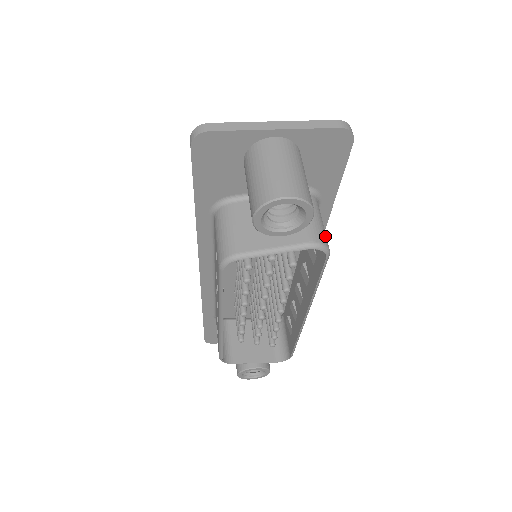
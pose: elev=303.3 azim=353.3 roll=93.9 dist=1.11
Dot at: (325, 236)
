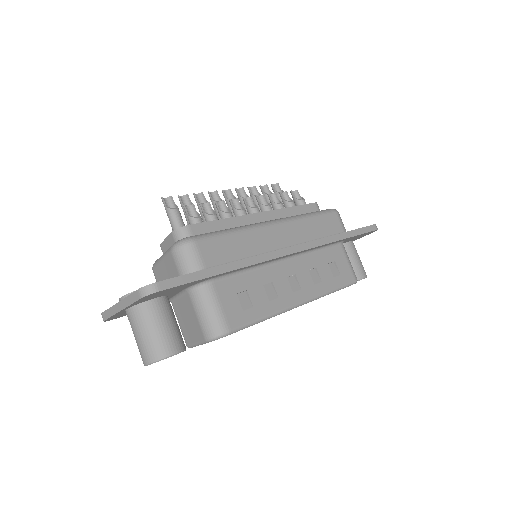
Dot at: (217, 324)
